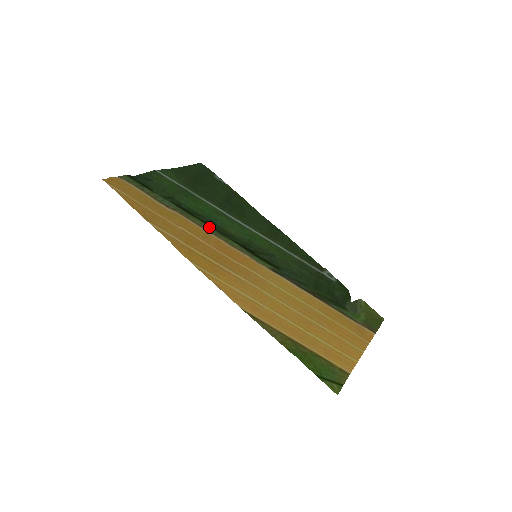
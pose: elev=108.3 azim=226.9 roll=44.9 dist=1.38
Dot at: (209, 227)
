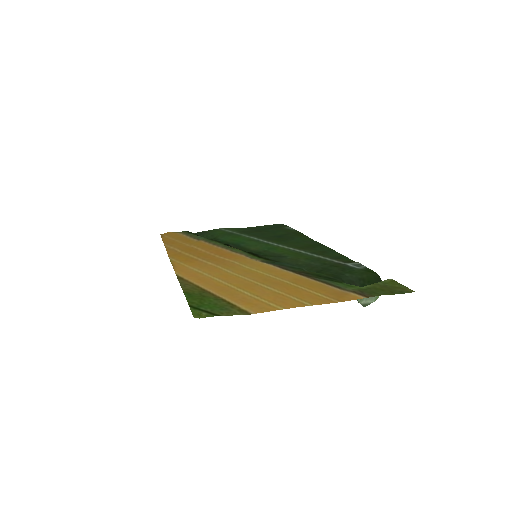
Dot at: (224, 245)
